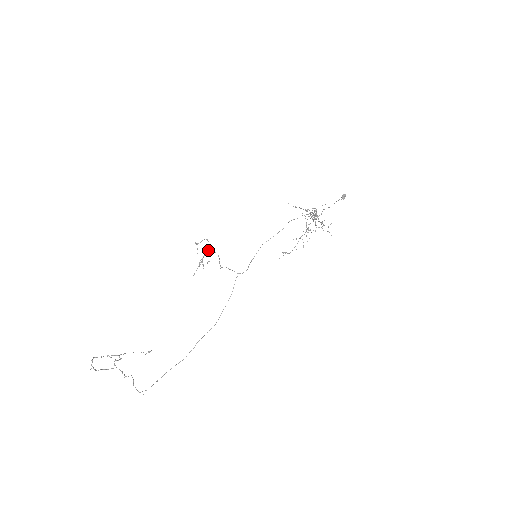
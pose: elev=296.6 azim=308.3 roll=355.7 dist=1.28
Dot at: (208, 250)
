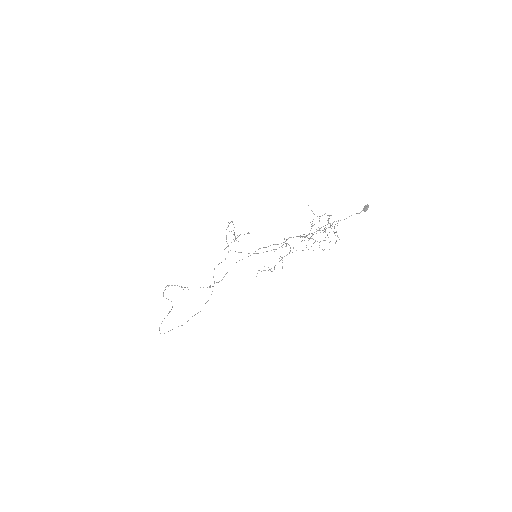
Dot at: (234, 232)
